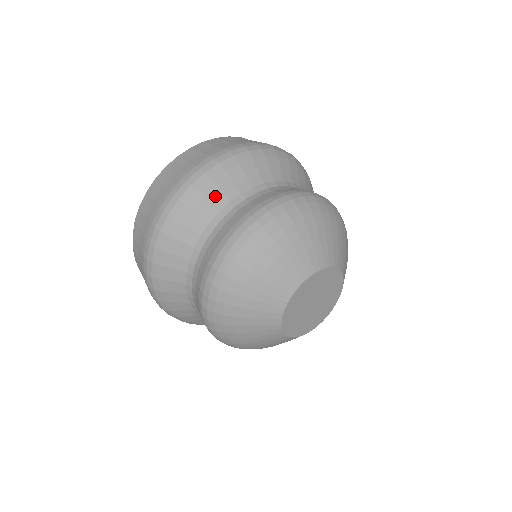
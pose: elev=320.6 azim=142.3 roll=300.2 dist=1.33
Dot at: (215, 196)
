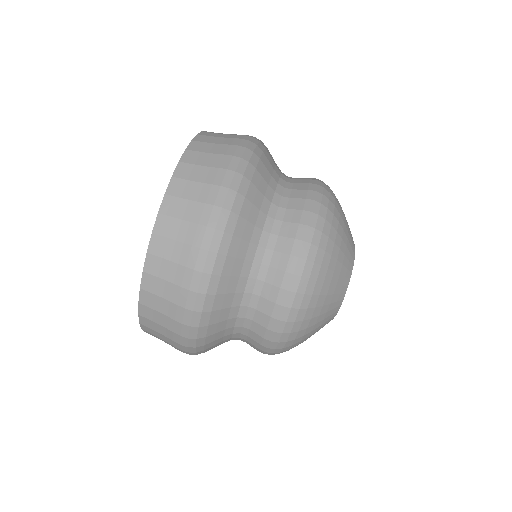
Dot at: (259, 199)
